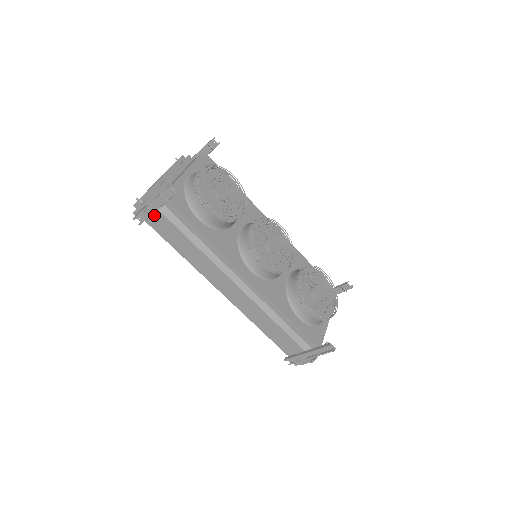
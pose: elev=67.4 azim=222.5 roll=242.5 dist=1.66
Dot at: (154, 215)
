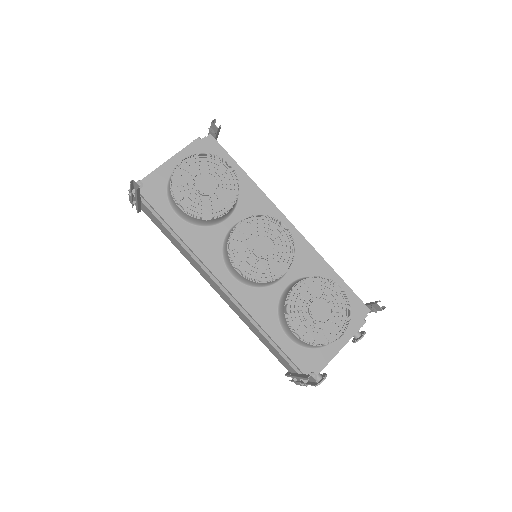
Dot at: (142, 205)
